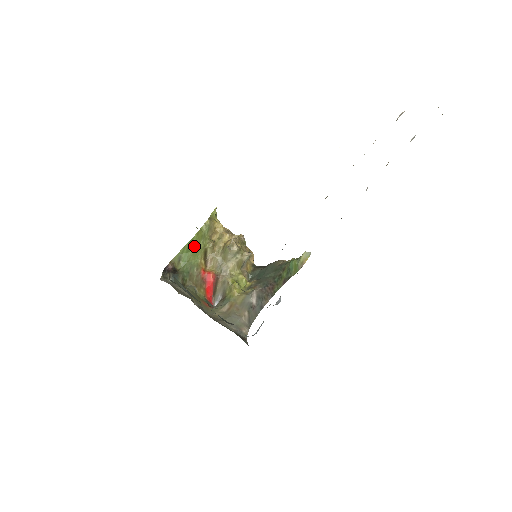
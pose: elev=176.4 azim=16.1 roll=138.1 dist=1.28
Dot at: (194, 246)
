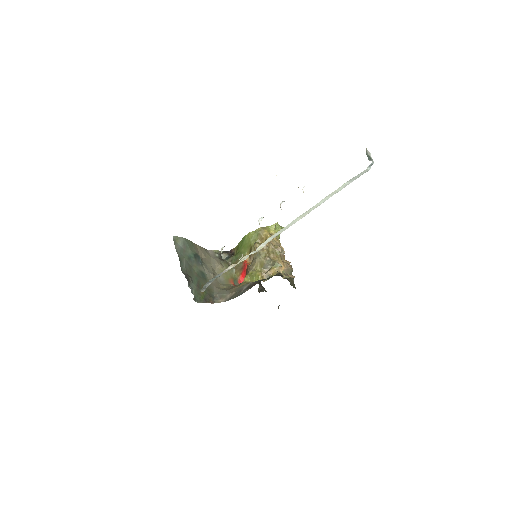
Dot at: (246, 242)
